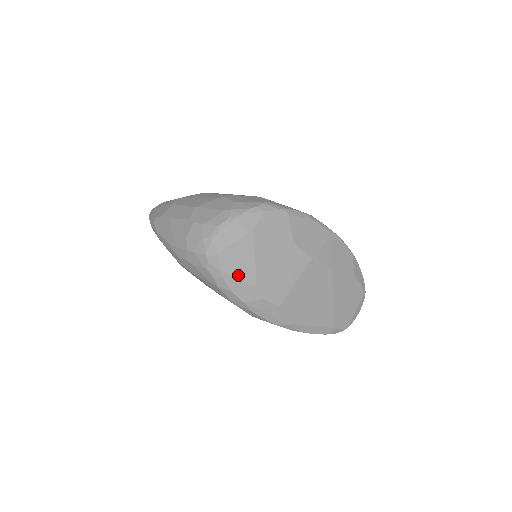
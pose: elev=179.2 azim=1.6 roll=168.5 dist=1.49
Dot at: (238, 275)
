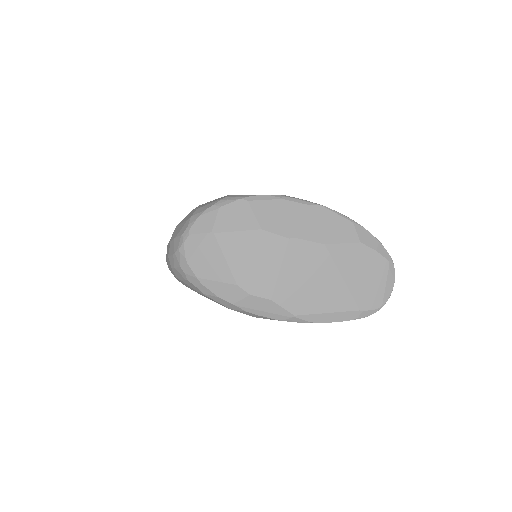
Dot at: (214, 277)
